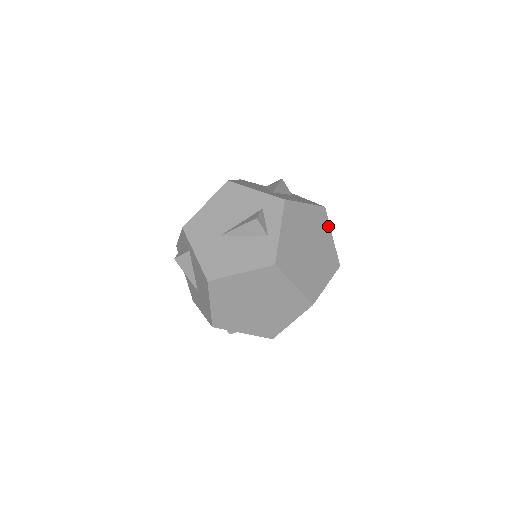
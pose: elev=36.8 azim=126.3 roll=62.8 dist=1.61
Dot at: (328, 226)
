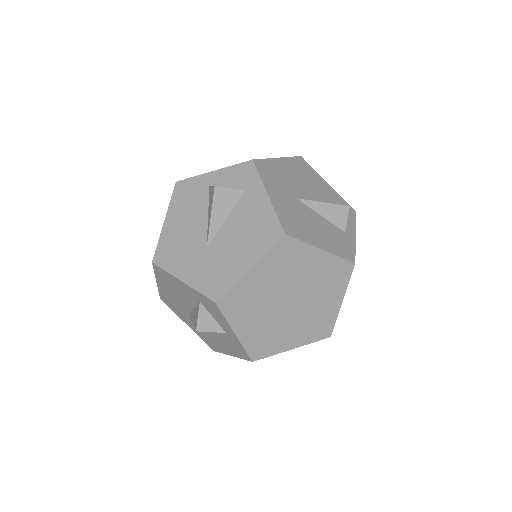
Dot at: occluded
